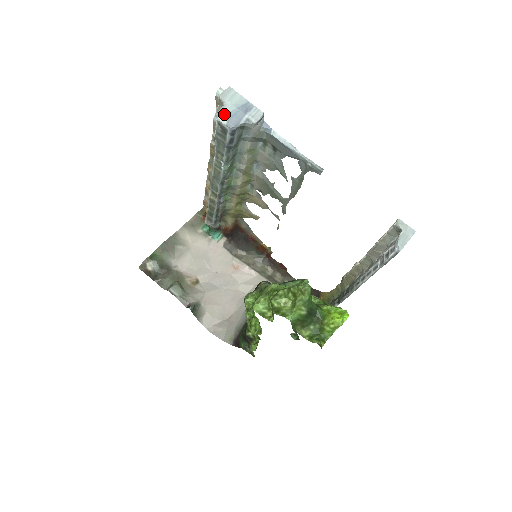
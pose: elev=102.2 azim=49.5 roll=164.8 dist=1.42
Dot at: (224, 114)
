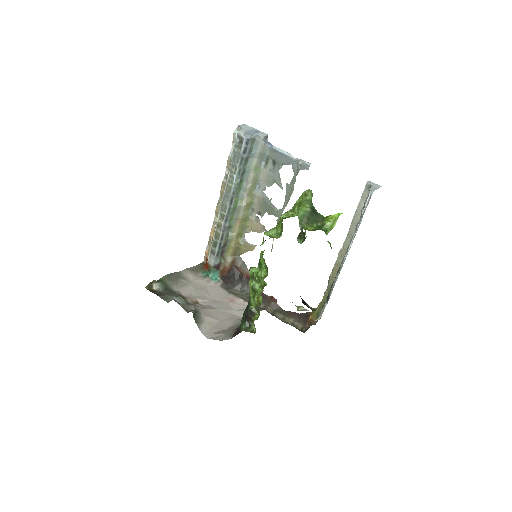
Dot at: (242, 131)
